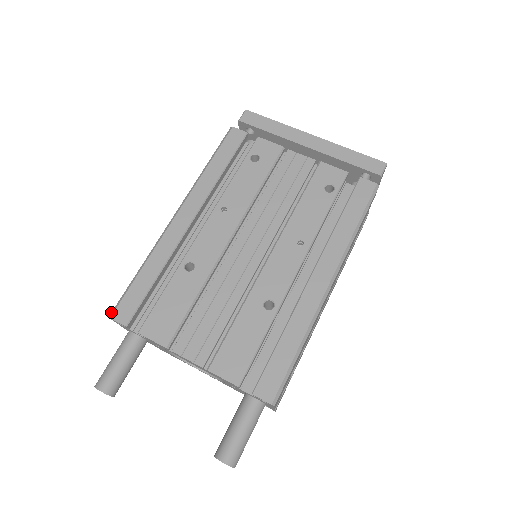
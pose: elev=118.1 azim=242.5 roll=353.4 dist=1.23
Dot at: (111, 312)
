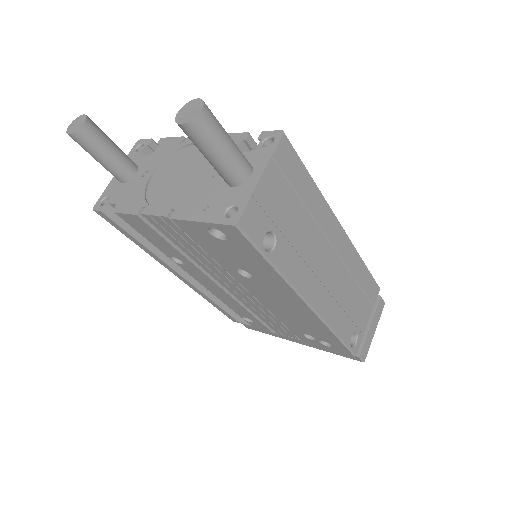
Dot at: occluded
